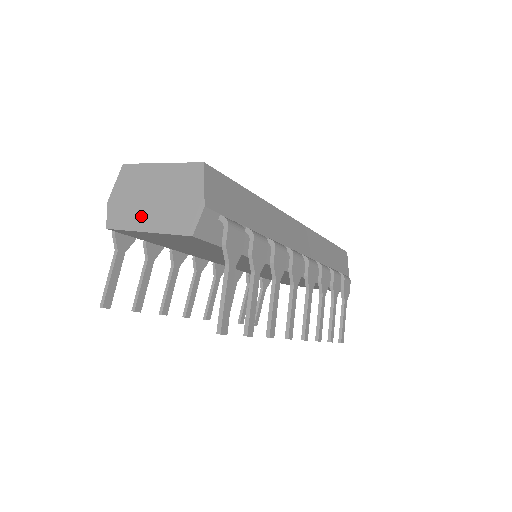
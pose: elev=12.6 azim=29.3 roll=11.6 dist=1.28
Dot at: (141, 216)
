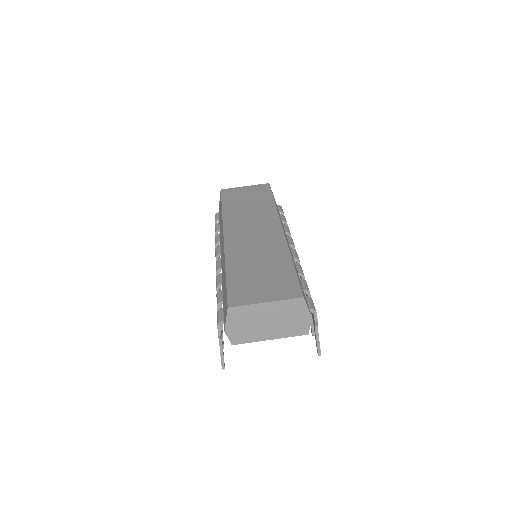
Dot at: (262, 333)
